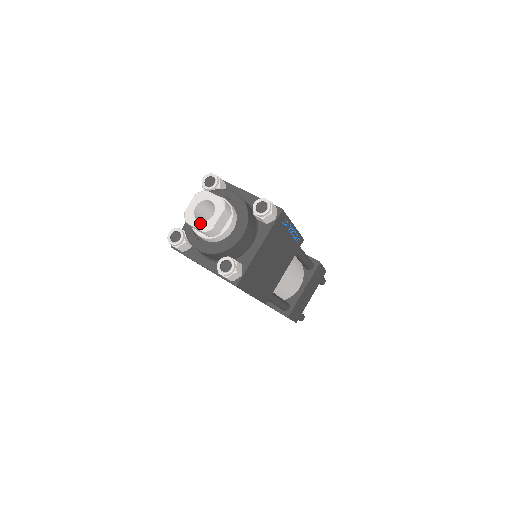
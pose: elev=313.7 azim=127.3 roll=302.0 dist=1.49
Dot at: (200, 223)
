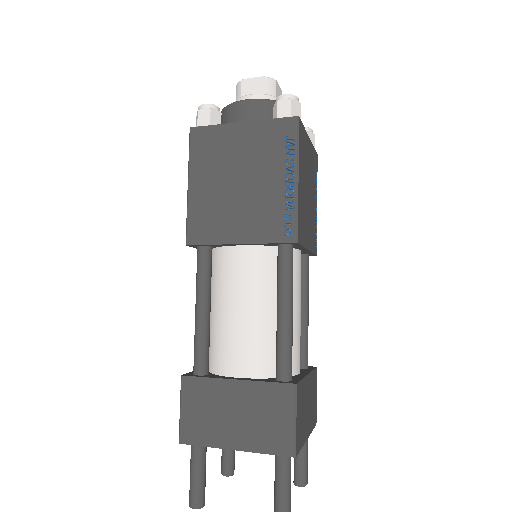
Dot at: (259, 80)
